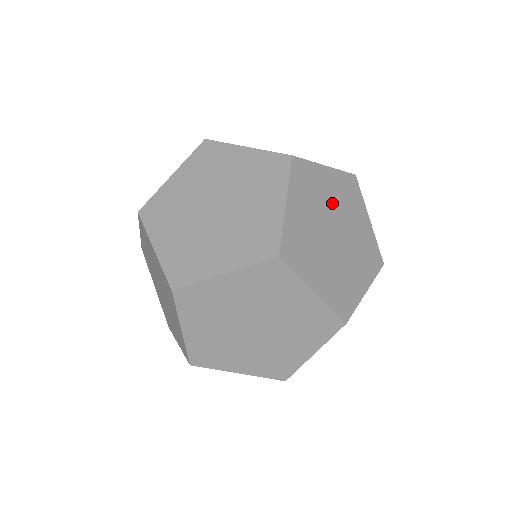
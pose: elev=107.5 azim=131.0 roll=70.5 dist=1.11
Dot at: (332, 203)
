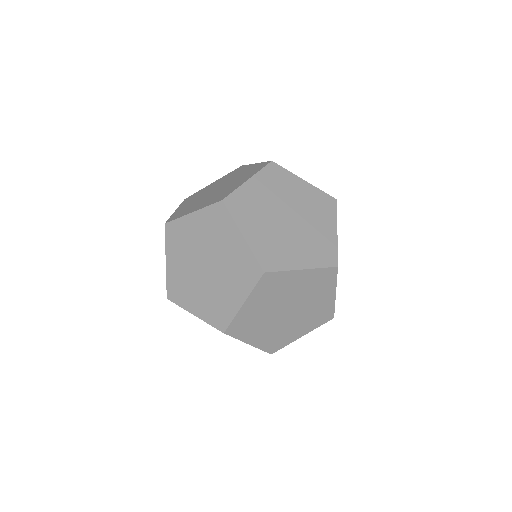
Dot at: (297, 201)
